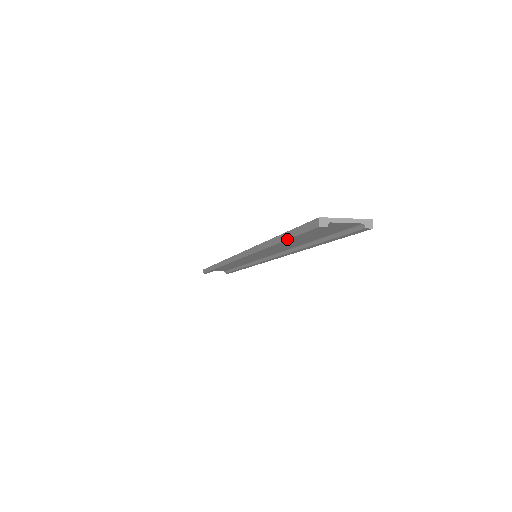
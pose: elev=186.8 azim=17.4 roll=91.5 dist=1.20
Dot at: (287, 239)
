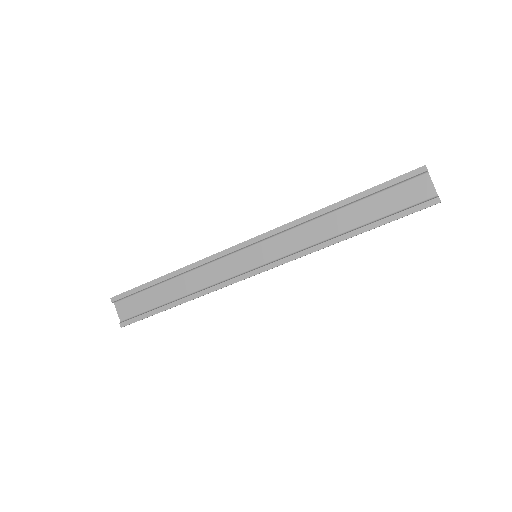
Dot at: (371, 188)
